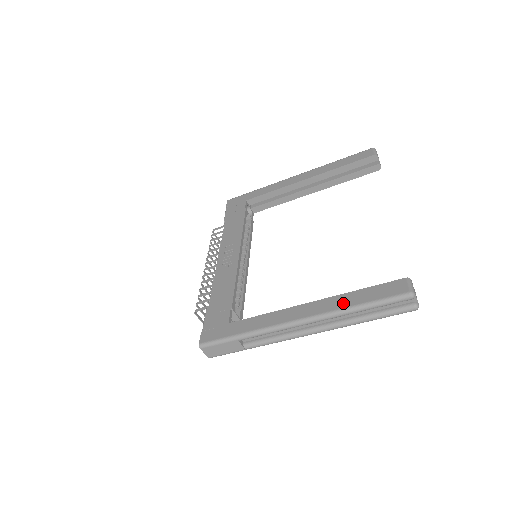
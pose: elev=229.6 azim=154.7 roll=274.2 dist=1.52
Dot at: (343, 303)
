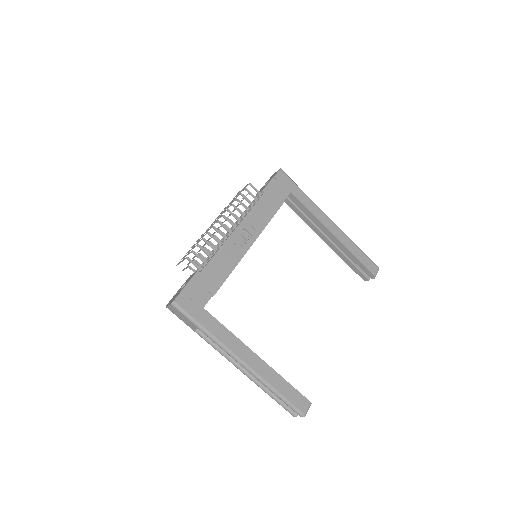
Dot at: (273, 381)
